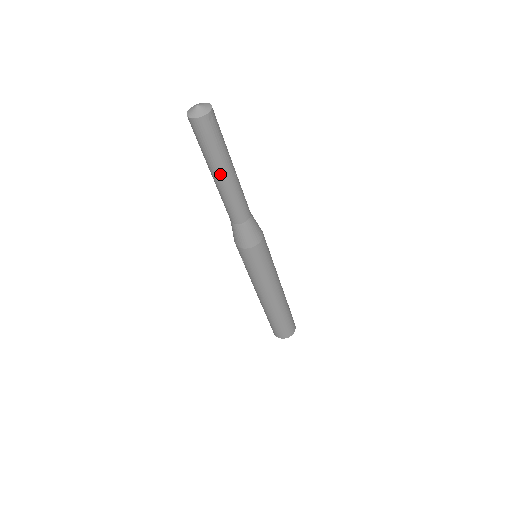
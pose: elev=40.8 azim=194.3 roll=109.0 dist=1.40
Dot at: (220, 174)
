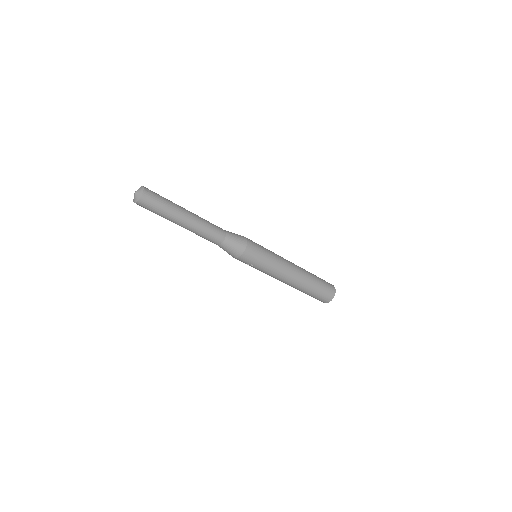
Dot at: (183, 218)
